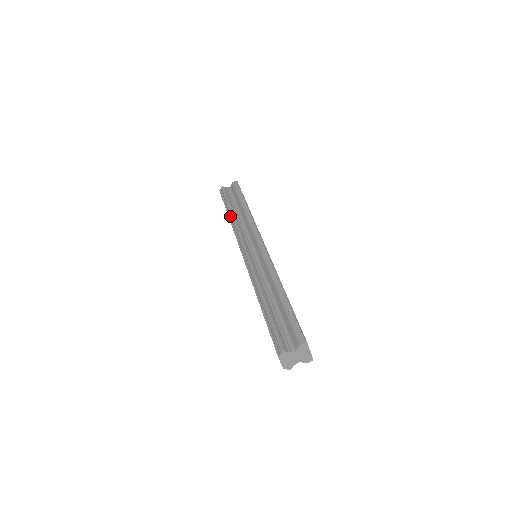
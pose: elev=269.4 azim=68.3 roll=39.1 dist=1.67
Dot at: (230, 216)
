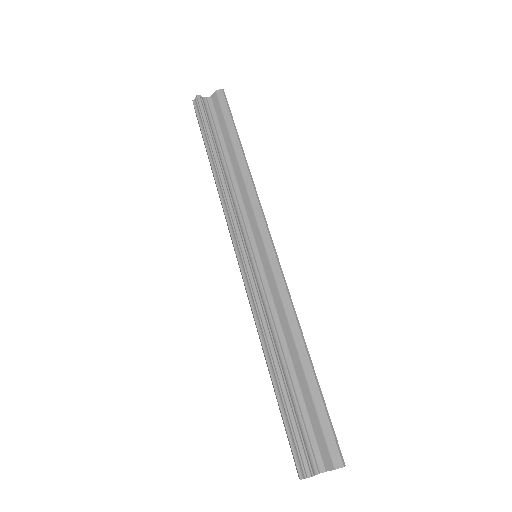
Dot at: (214, 167)
